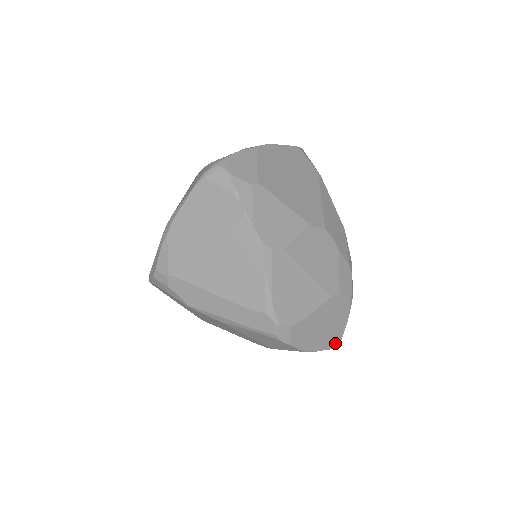
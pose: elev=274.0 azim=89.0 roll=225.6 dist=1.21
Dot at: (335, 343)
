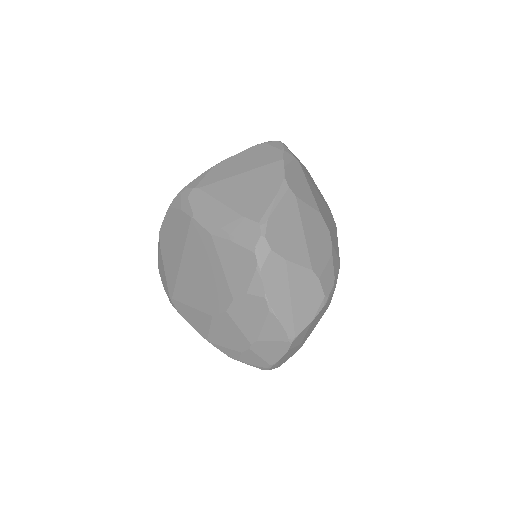
Dot at: (292, 330)
